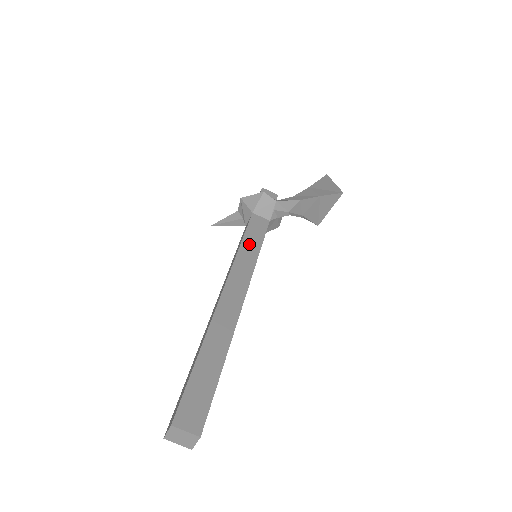
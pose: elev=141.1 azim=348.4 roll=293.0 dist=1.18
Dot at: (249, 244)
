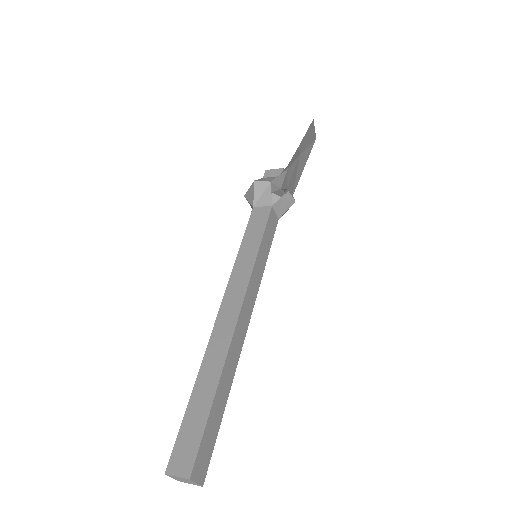
Dot at: (247, 247)
